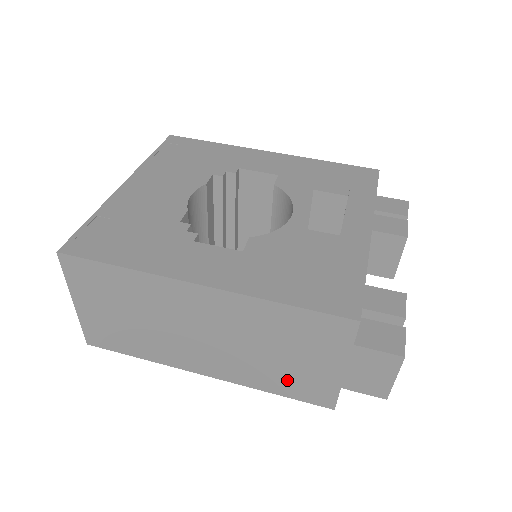
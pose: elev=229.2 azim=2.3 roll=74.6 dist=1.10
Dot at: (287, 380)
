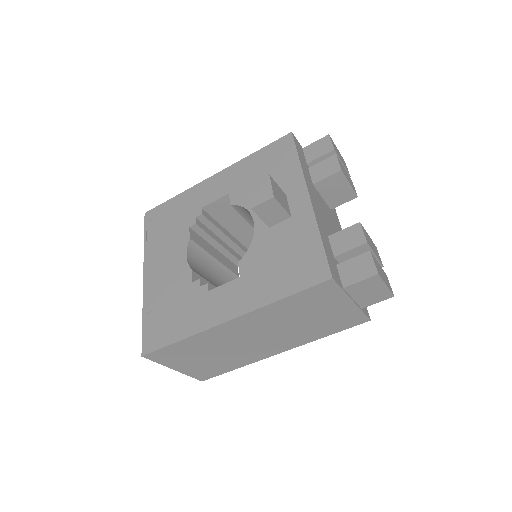
Dot at: (327, 326)
